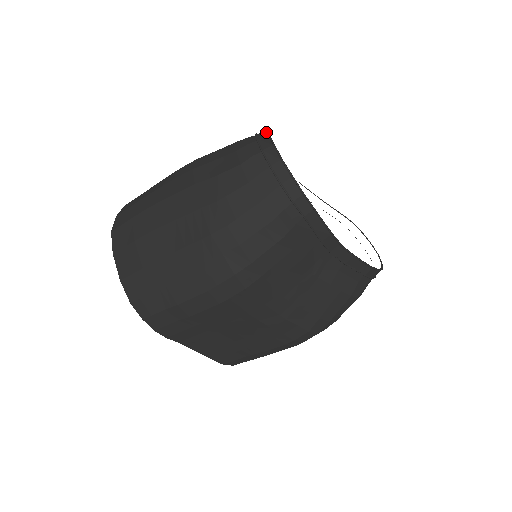
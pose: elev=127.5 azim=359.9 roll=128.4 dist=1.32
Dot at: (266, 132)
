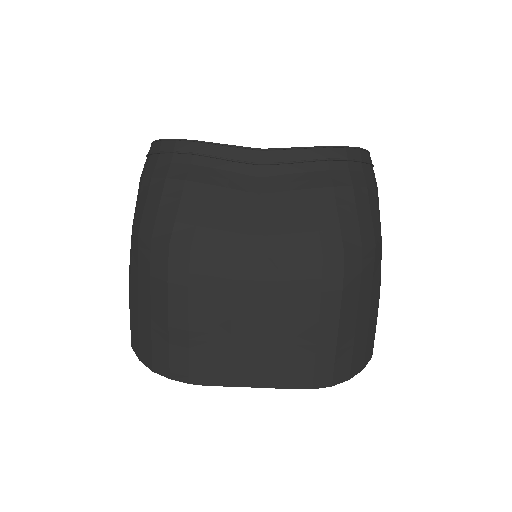
Dot at: occluded
